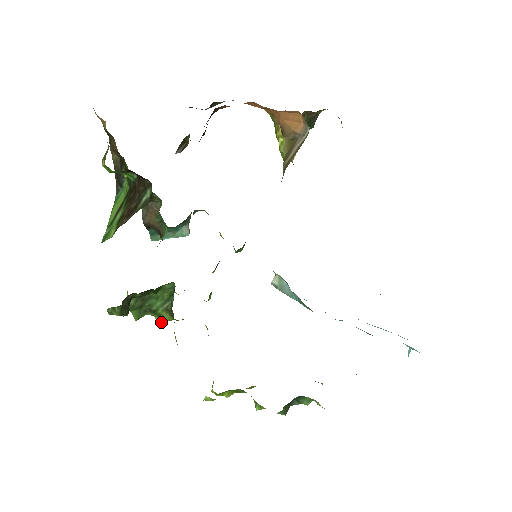
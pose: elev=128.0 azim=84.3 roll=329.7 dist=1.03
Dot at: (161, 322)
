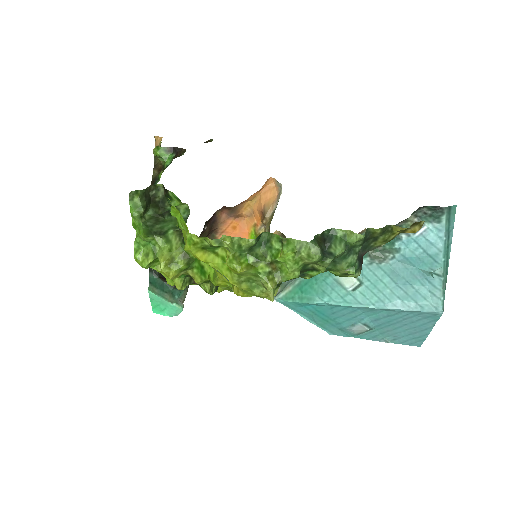
Dot at: (166, 253)
